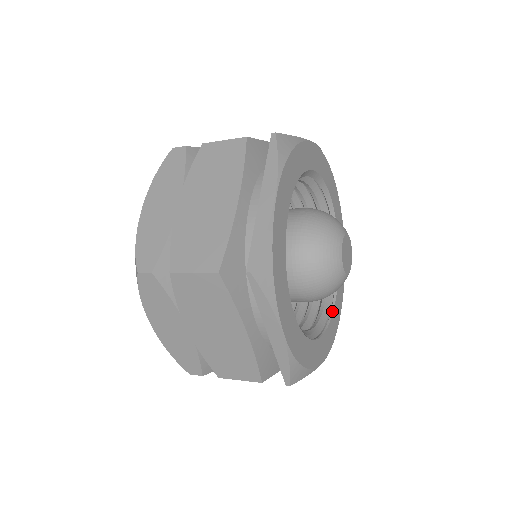
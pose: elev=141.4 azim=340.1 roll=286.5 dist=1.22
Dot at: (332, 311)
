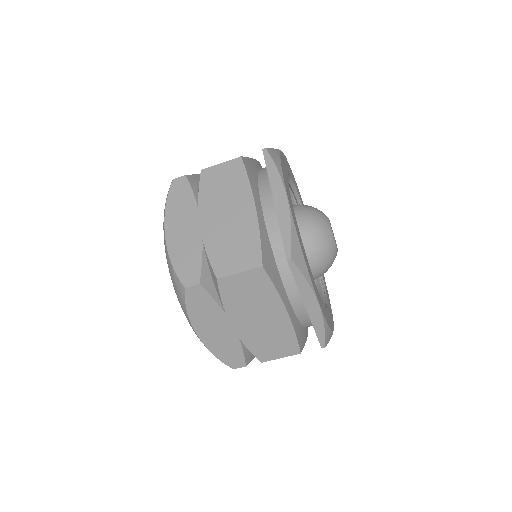
Dot at: (324, 286)
